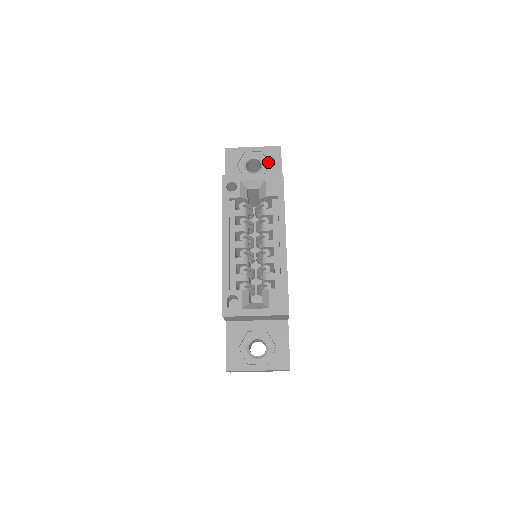
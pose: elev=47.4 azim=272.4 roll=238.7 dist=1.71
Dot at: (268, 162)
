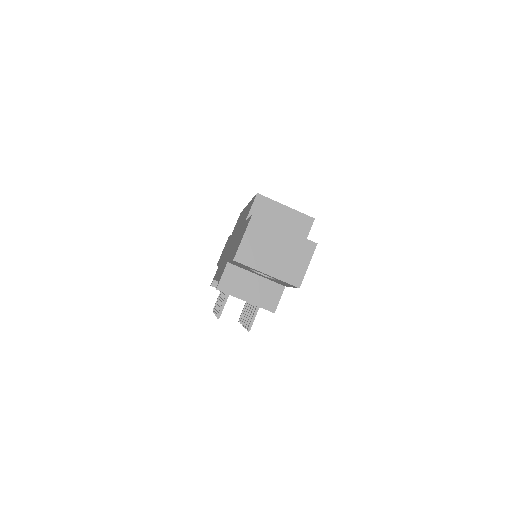
Dot at: occluded
